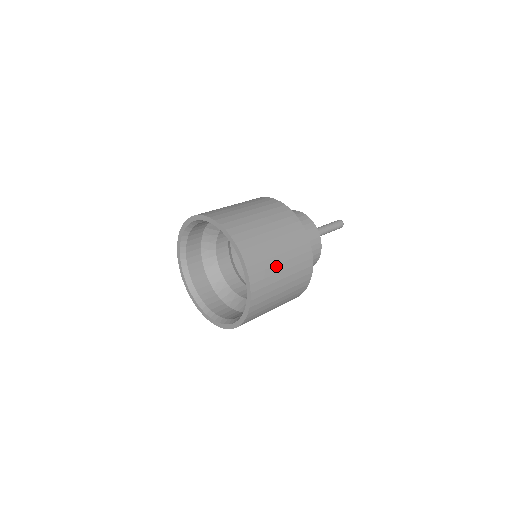
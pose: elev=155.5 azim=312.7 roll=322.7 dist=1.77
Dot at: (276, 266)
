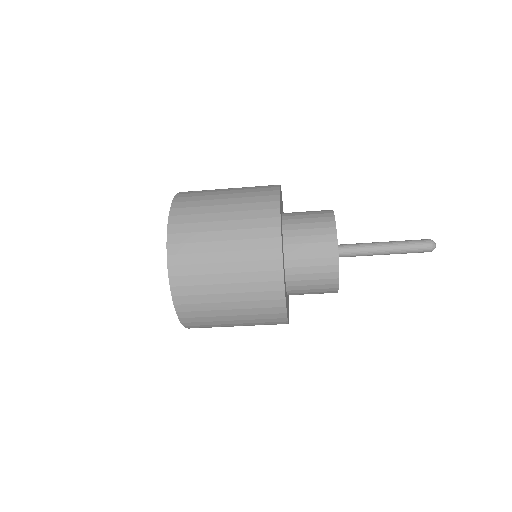
Dot at: (217, 192)
